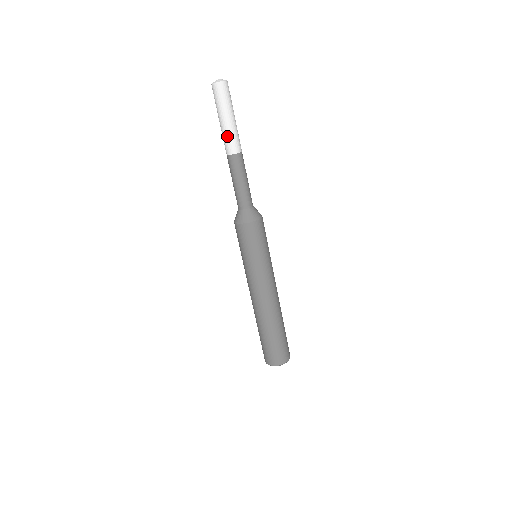
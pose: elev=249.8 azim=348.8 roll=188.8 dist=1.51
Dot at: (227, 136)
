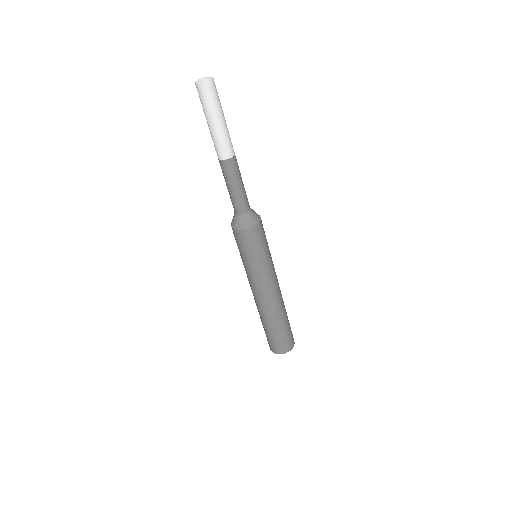
Dot at: (214, 141)
